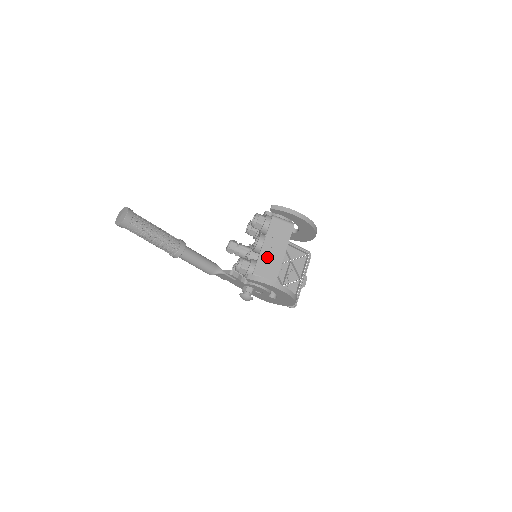
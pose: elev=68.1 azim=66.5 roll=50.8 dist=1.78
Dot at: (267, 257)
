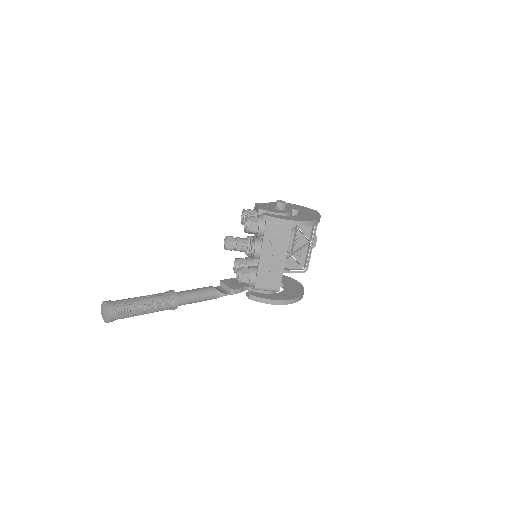
Dot at: (267, 268)
